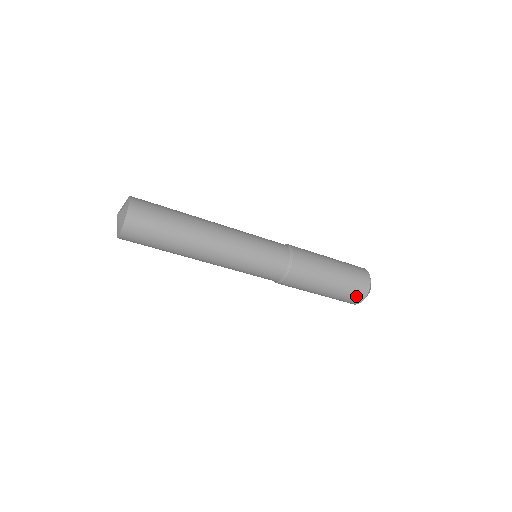
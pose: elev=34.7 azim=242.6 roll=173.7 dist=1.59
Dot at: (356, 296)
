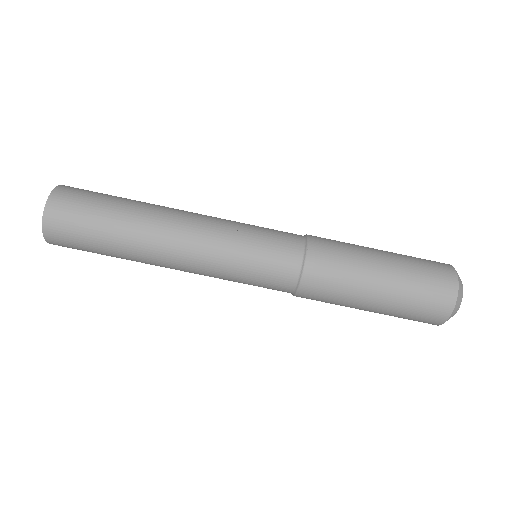
Dot at: (440, 290)
